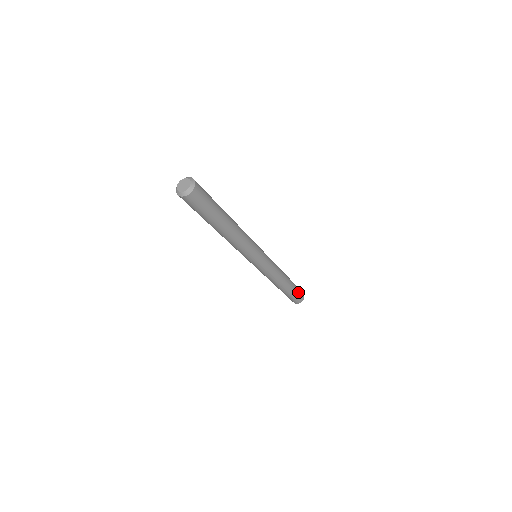
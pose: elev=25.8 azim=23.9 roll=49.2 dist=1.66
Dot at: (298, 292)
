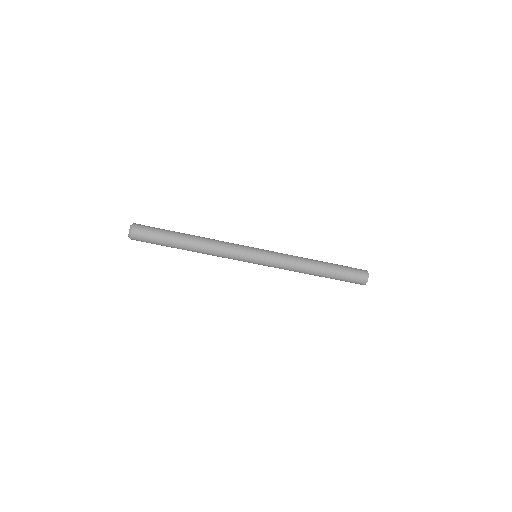
Dot at: (349, 276)
